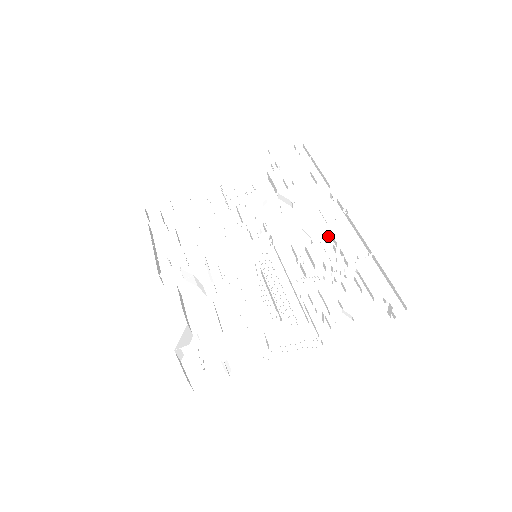
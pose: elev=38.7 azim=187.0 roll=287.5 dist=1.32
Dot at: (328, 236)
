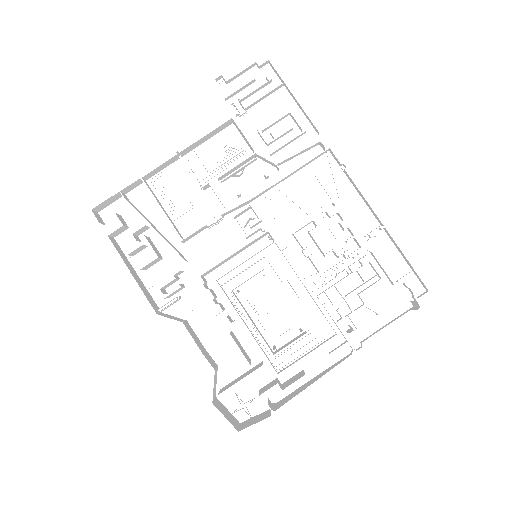
Dot at: (329, 207)
